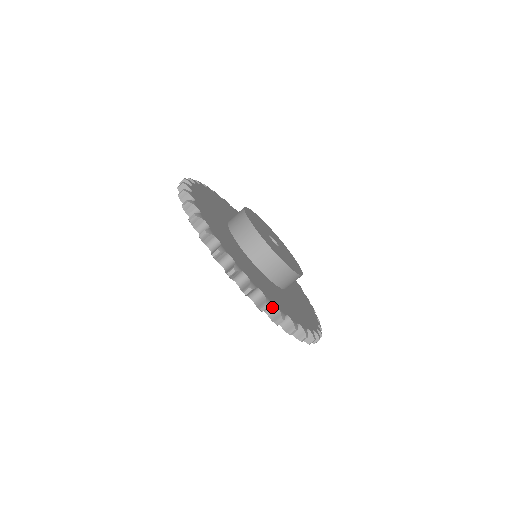
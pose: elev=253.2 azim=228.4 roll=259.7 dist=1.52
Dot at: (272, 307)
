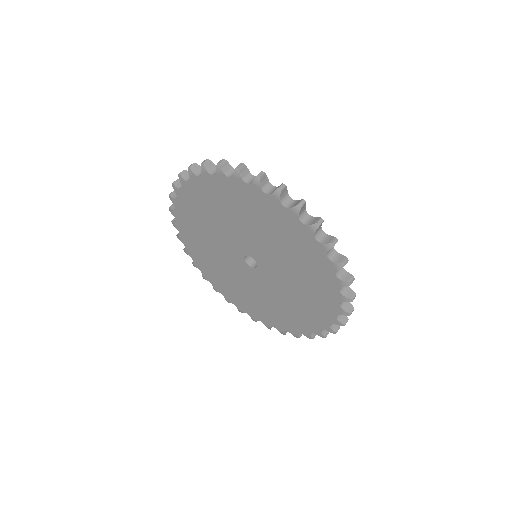
Dot at: occluded
